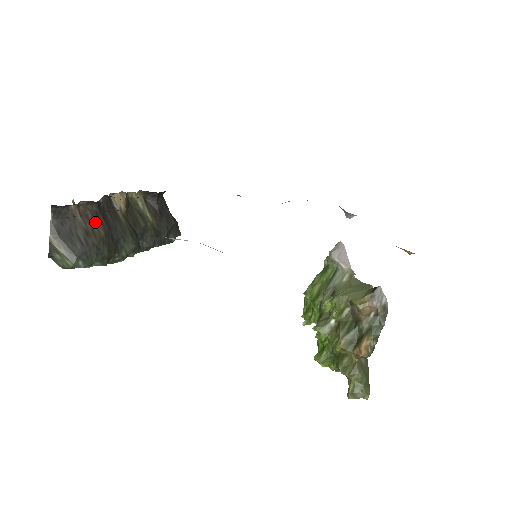
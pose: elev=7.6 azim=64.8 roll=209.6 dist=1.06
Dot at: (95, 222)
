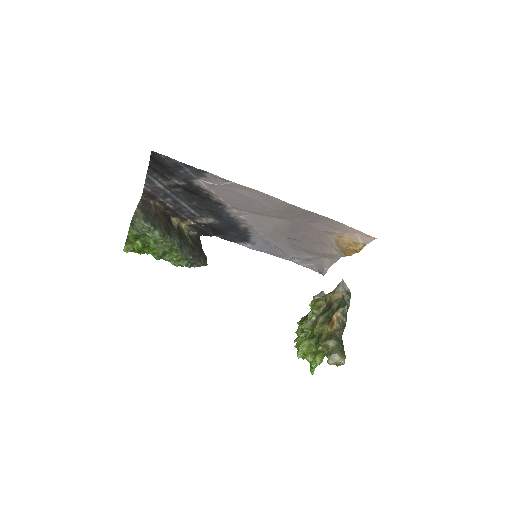
Dot at: (161, 214)
